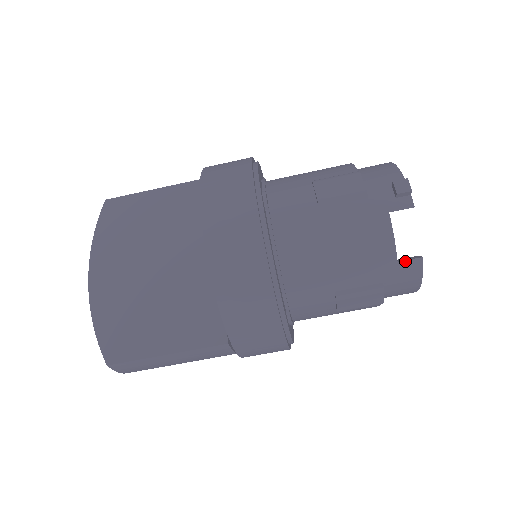
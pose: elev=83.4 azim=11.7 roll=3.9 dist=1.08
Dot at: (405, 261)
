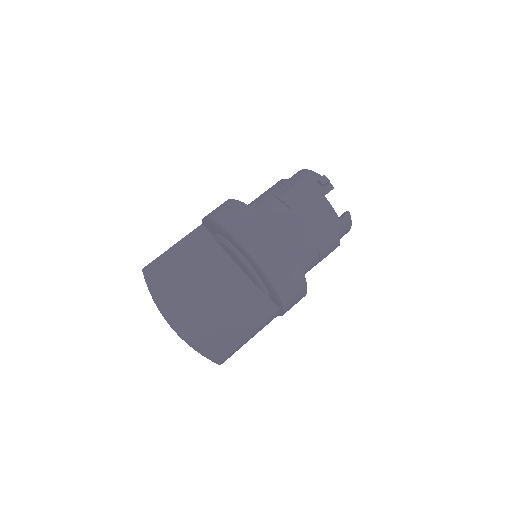
Dot at: (342, 217)
